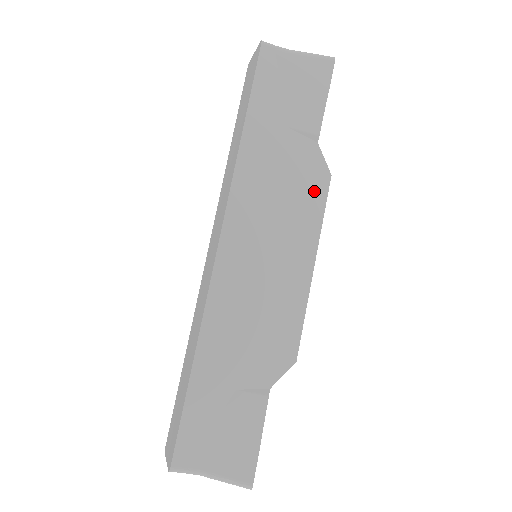
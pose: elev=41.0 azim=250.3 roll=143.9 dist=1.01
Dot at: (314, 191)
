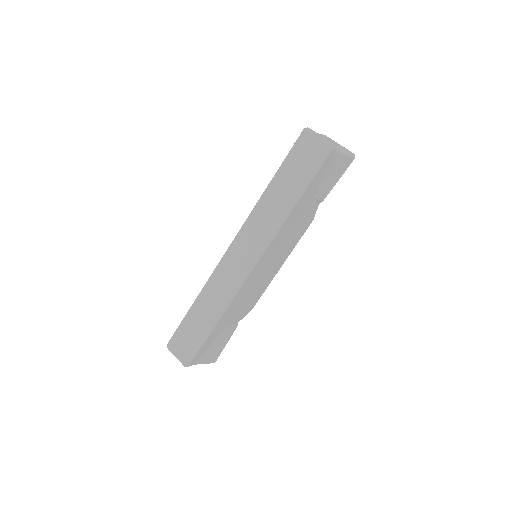
Dot at: (303, 230)
